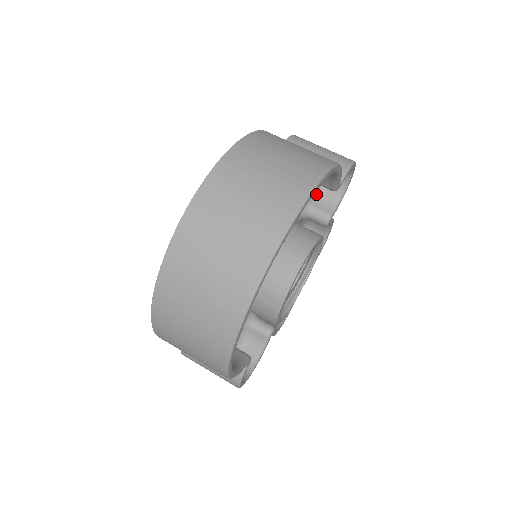
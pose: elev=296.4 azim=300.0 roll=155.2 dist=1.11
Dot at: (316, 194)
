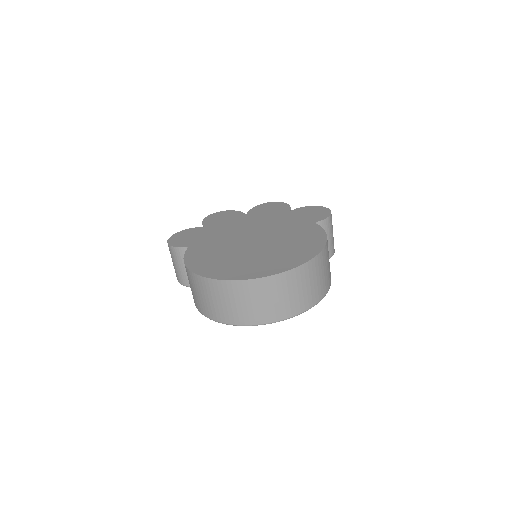
Dot at: occluded
